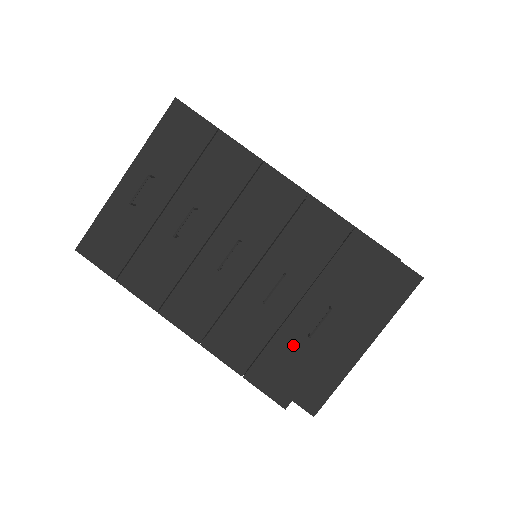
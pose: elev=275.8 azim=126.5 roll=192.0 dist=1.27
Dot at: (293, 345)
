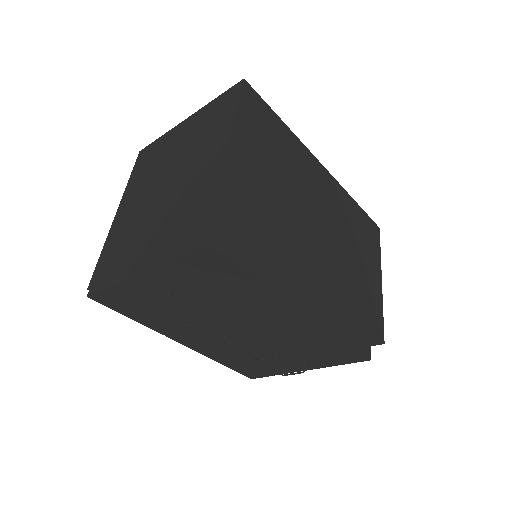
Dot at: (269, 366)
